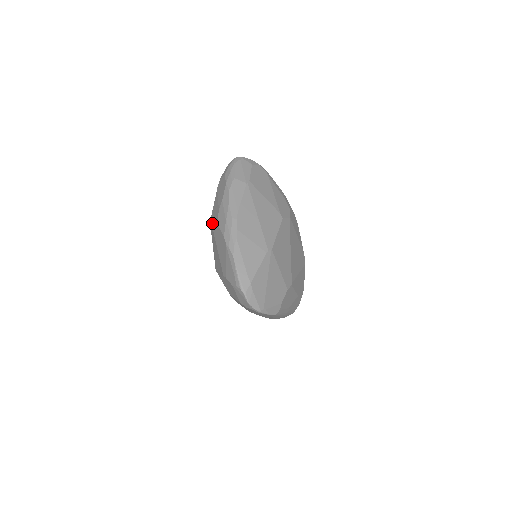
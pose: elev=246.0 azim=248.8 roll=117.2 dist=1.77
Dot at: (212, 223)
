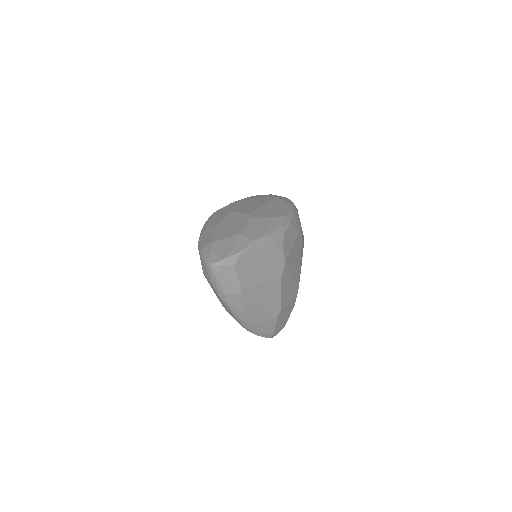
Dot at: occluded
